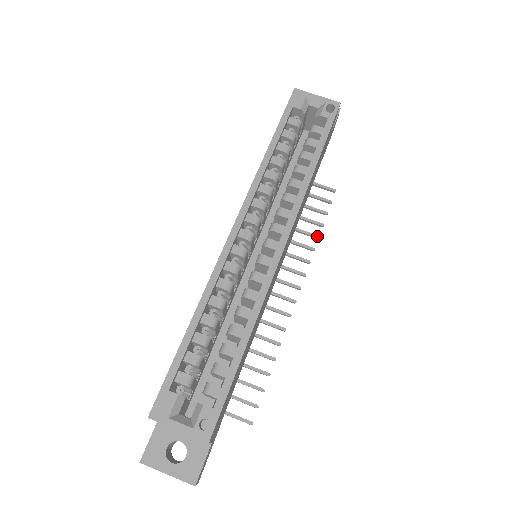
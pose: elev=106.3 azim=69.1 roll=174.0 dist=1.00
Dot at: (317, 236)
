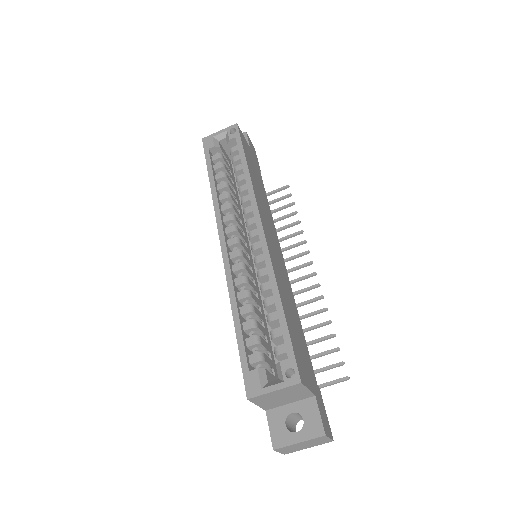
Dot at: (298, 222)
